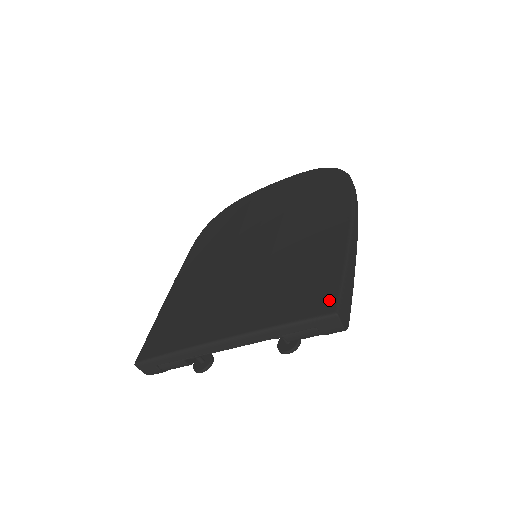
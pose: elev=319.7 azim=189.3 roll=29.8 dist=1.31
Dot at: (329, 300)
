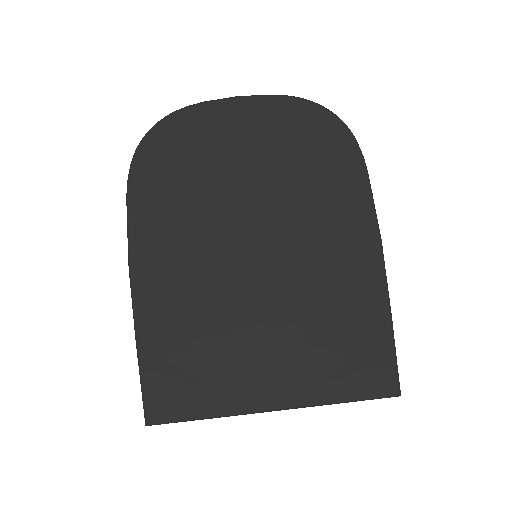
Dot at: (389, 375)
